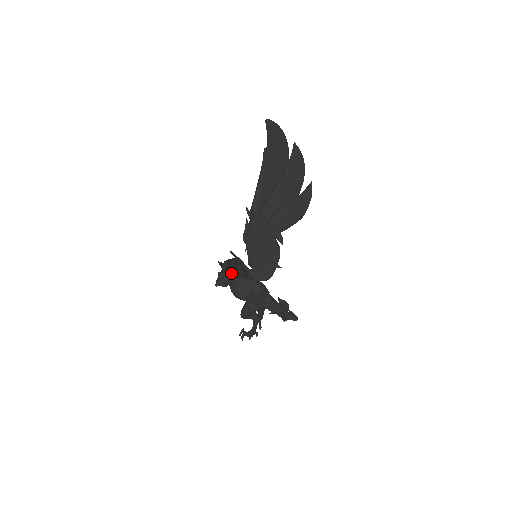
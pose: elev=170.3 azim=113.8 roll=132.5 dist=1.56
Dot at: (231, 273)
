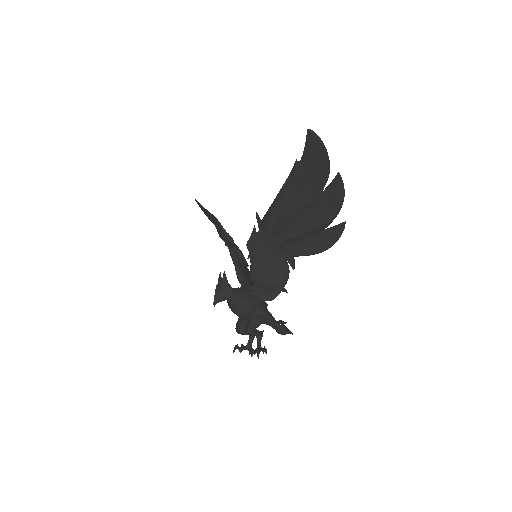
Dot at: (232, 292)
